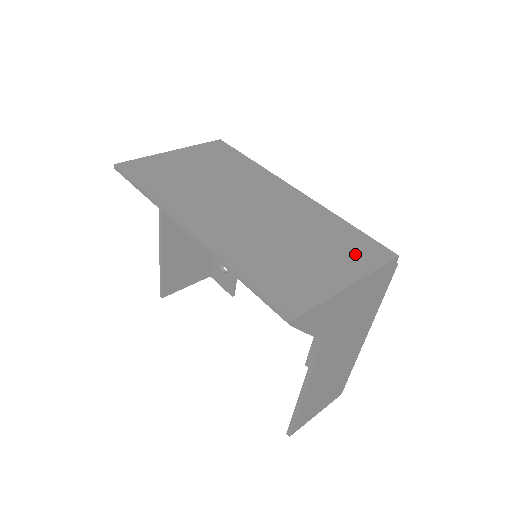
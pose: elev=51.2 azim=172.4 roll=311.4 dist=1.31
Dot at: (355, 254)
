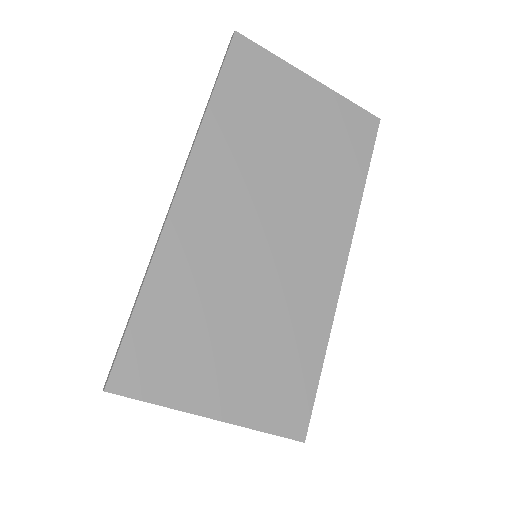
Dot at: (271, 394)
